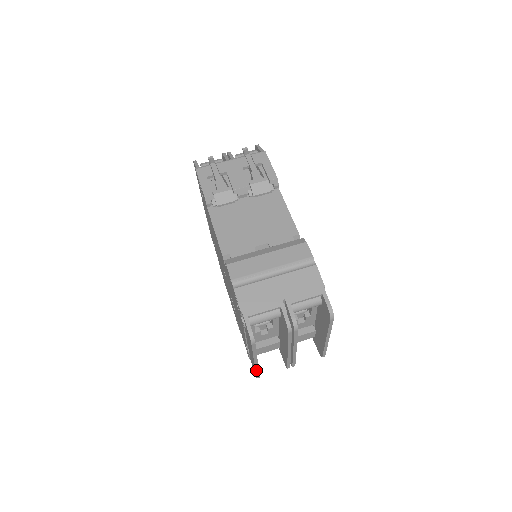
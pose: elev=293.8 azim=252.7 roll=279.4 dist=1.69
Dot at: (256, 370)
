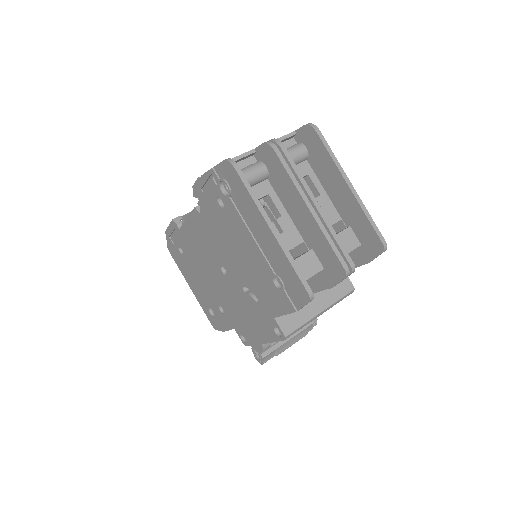
Dot at: (289, 260)
